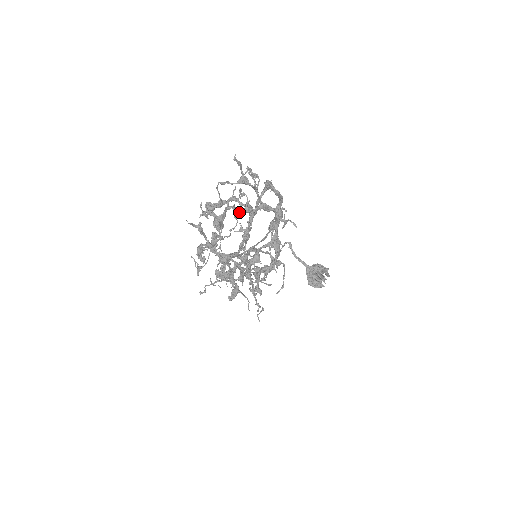
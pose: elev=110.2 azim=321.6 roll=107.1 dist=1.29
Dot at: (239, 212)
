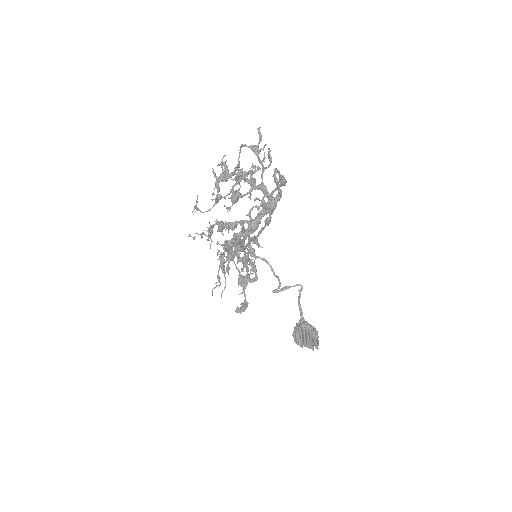
Dot at: (244, 180)
